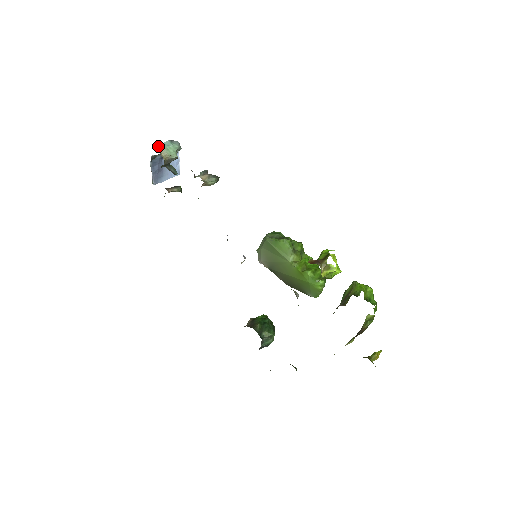
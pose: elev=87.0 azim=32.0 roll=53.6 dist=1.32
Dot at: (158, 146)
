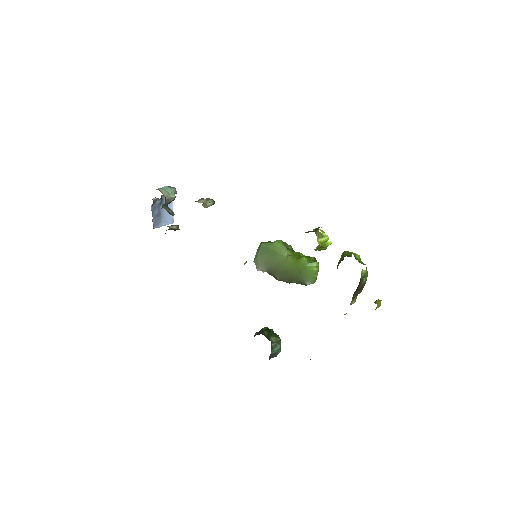
Dot at: (159, 189)
